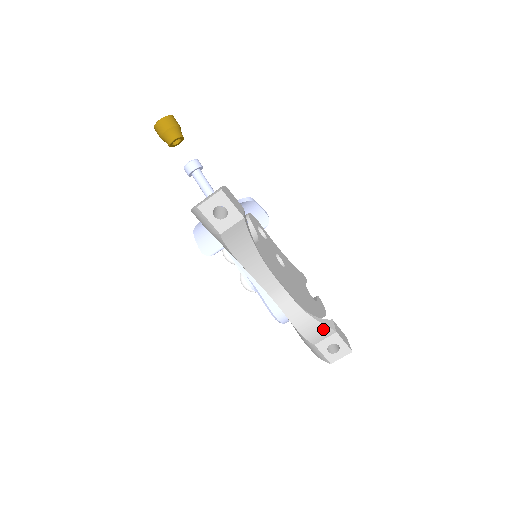
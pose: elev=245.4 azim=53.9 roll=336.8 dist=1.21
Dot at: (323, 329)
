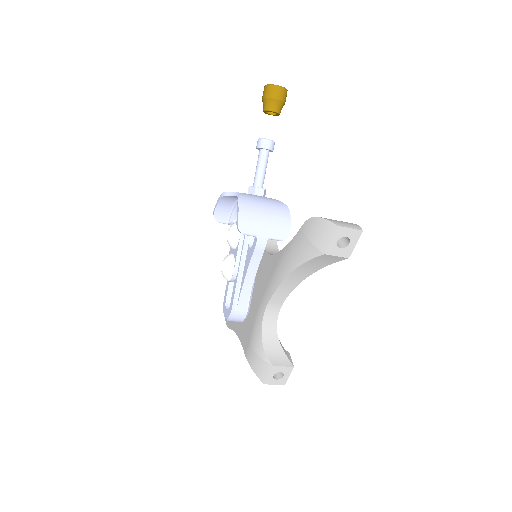
Dot at: (284, 357)
